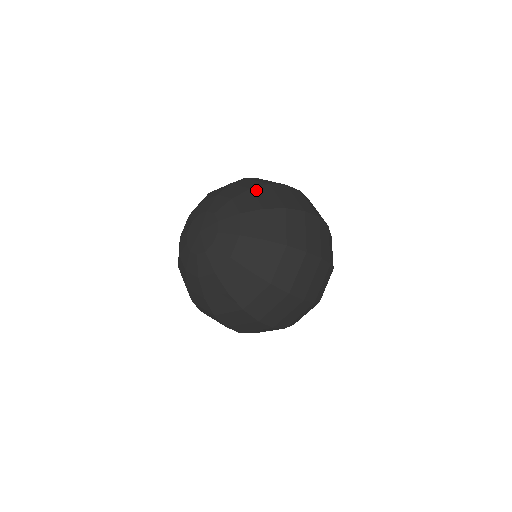
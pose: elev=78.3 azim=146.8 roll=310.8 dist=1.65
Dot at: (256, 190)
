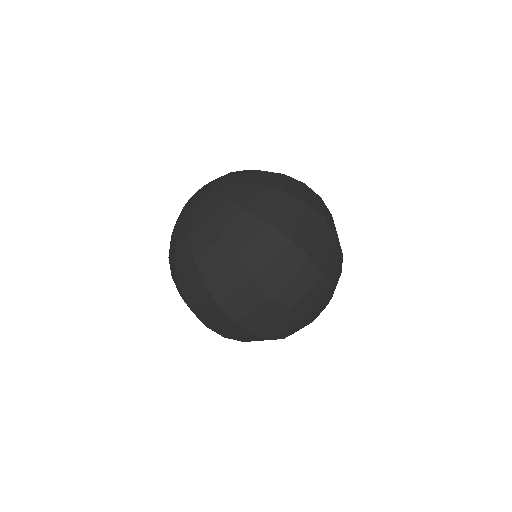
Dot at: (266, 173)
